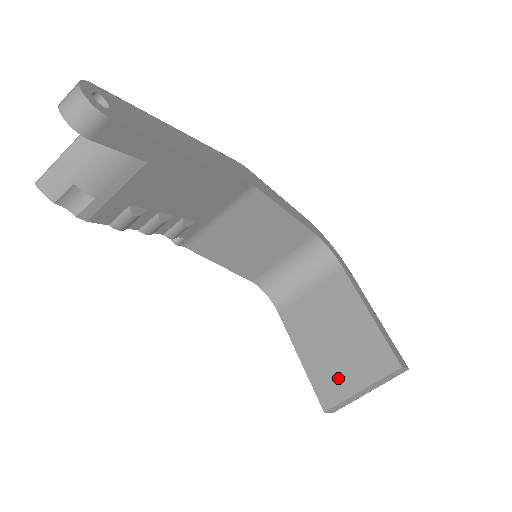
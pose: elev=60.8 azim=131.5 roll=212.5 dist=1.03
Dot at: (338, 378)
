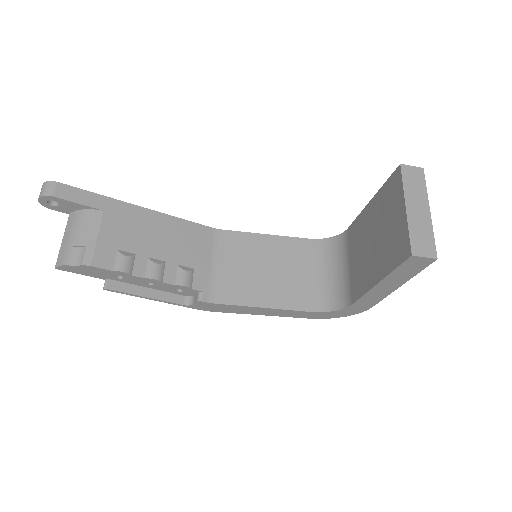
Dot at: (394, 236)
